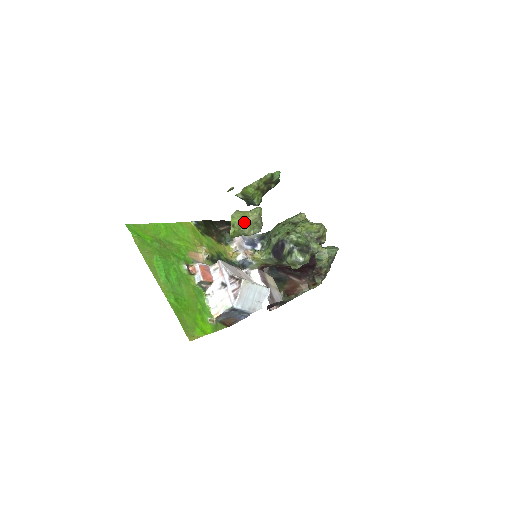
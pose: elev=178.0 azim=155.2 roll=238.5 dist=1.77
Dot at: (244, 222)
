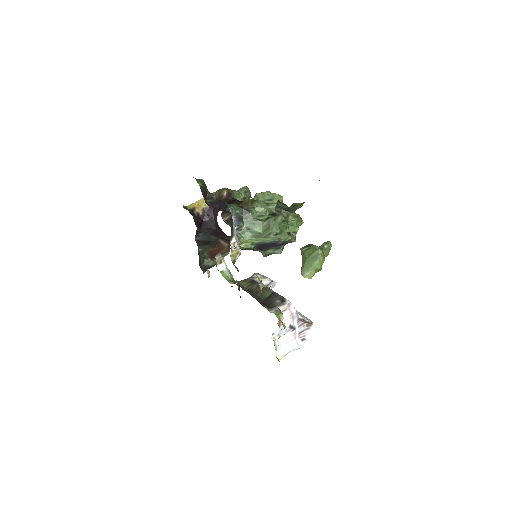
Dot at: occluded
